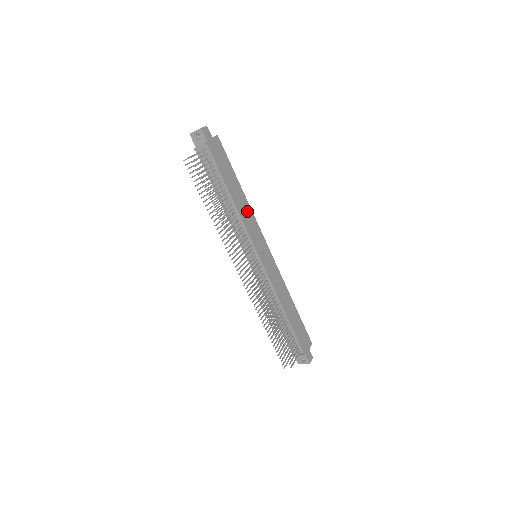
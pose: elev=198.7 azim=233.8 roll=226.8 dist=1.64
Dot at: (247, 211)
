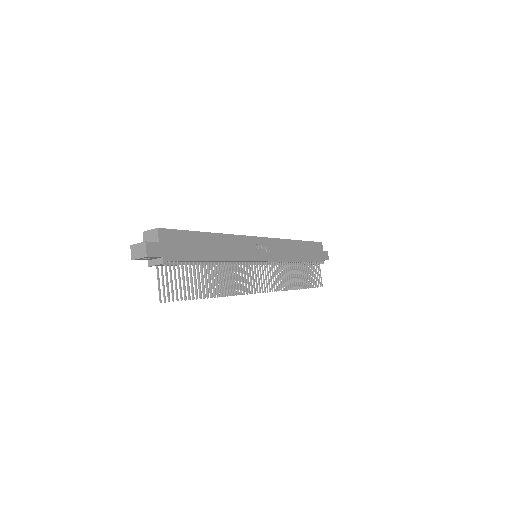
Dot at: (230, 244)
